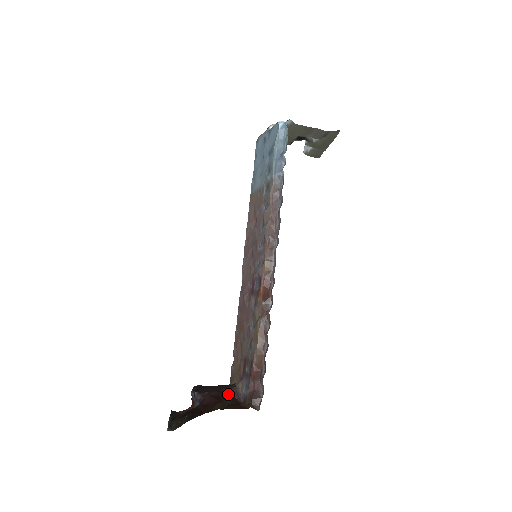
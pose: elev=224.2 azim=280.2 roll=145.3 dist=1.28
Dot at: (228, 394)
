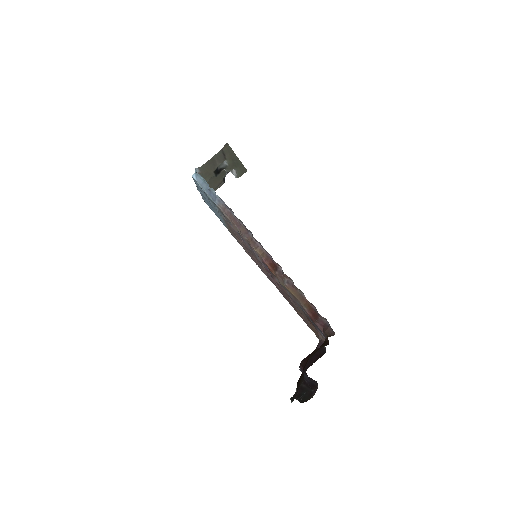
Dot at: occluded
